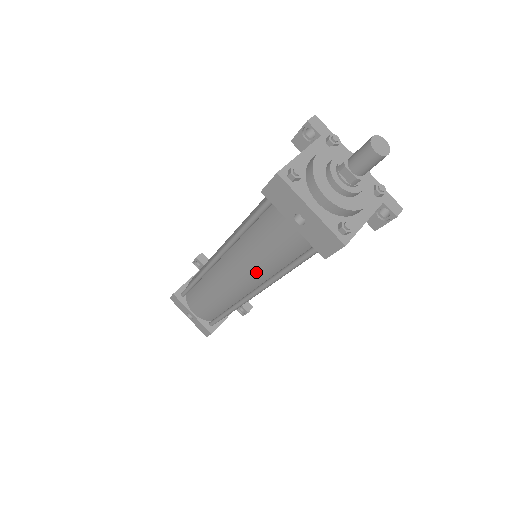
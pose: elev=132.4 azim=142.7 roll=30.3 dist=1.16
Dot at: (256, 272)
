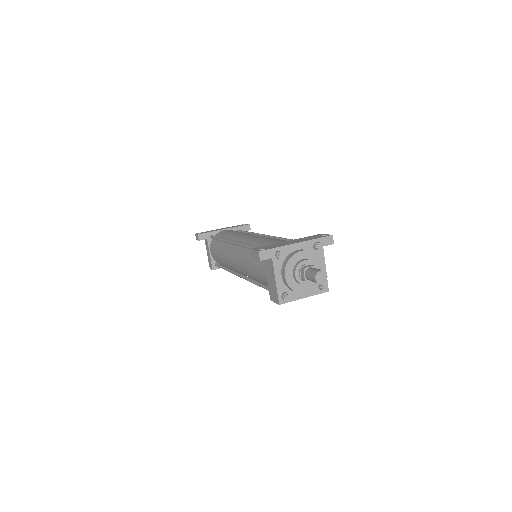
Dot at: occluded
